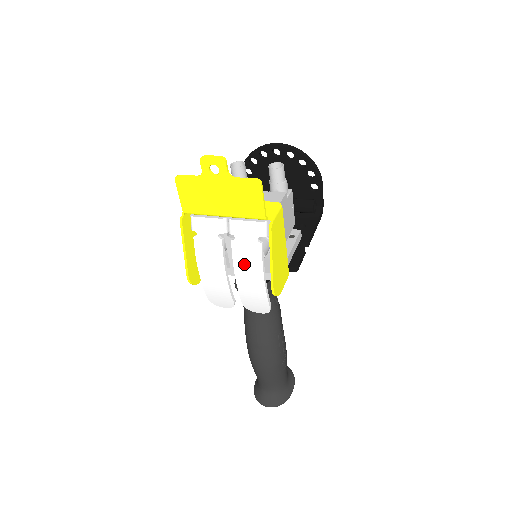
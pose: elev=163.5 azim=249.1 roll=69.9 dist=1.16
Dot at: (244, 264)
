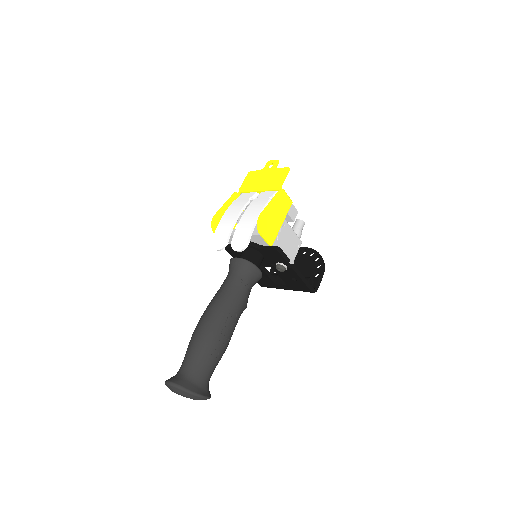
Dot at: (252, 209)
